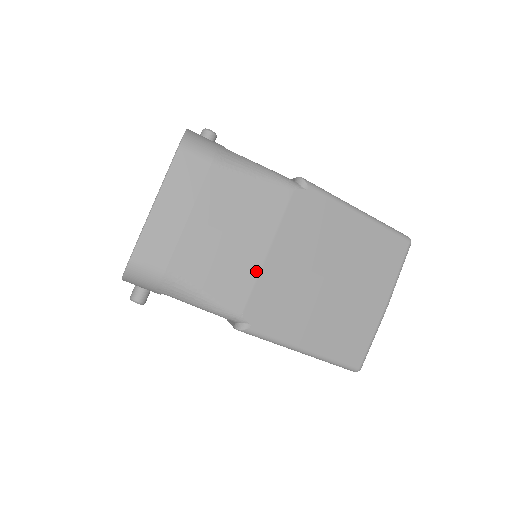
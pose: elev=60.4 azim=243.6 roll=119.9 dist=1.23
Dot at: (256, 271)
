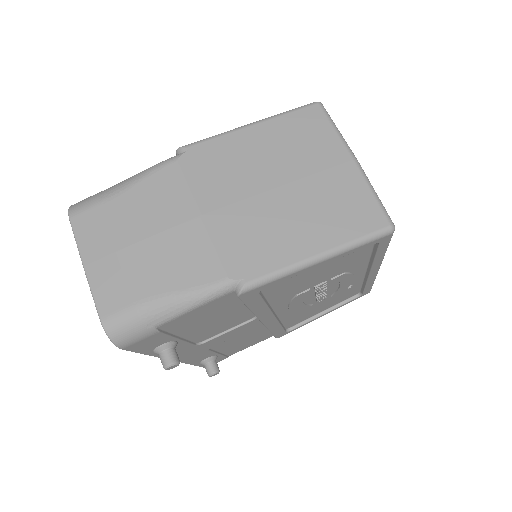
Dot at: (205, 237)
